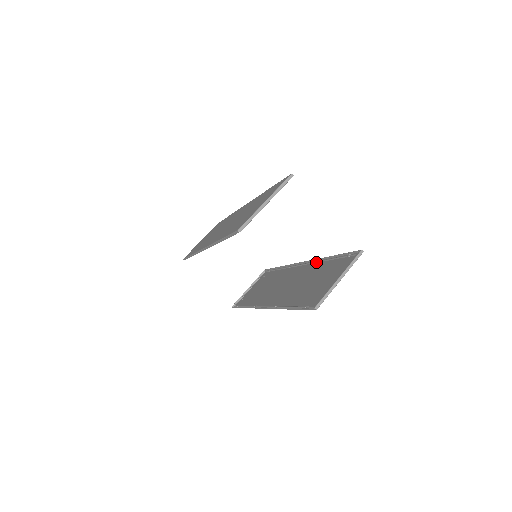
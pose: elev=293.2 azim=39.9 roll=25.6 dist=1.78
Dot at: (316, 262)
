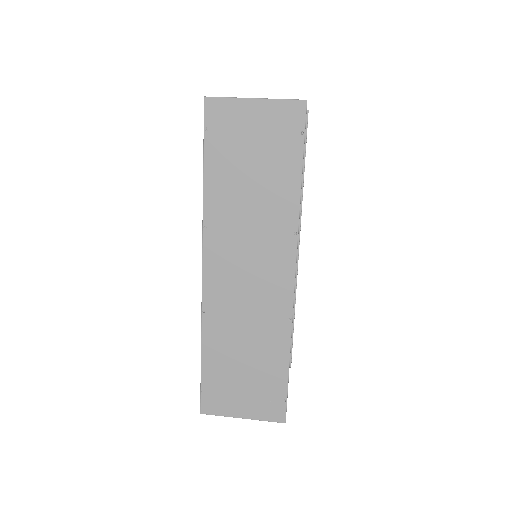
Dot at: (294, 226)
